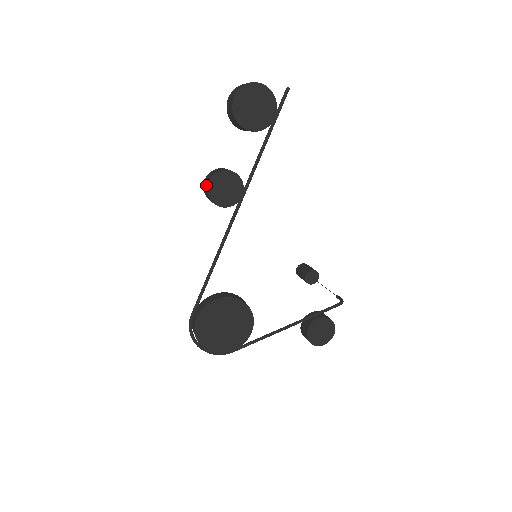
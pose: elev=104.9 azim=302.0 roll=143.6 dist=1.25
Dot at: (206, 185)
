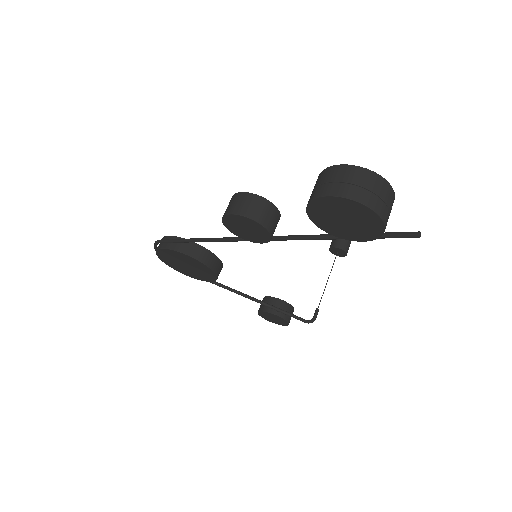
Dot at: (228, 208)
